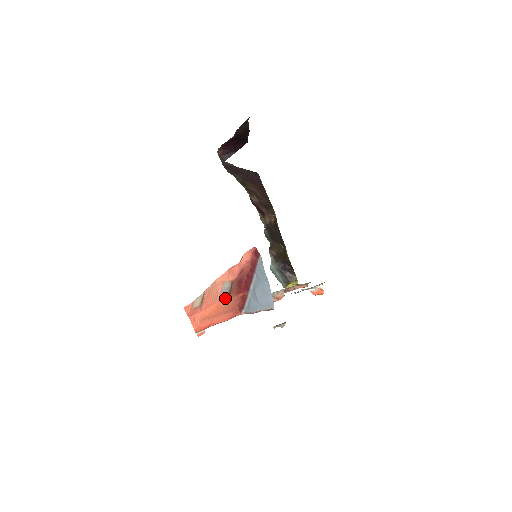
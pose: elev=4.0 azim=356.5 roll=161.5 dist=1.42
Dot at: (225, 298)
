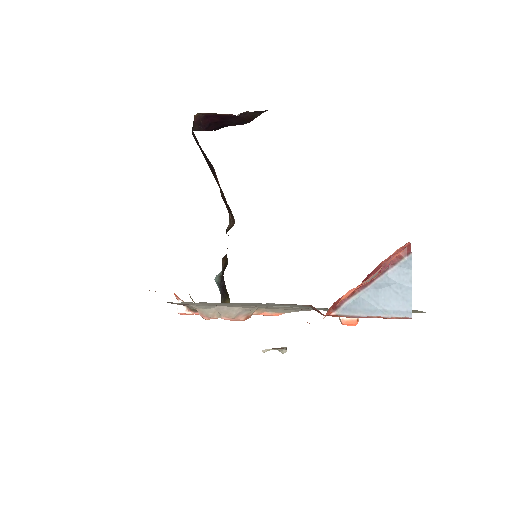
Dot at: (358, 285)
